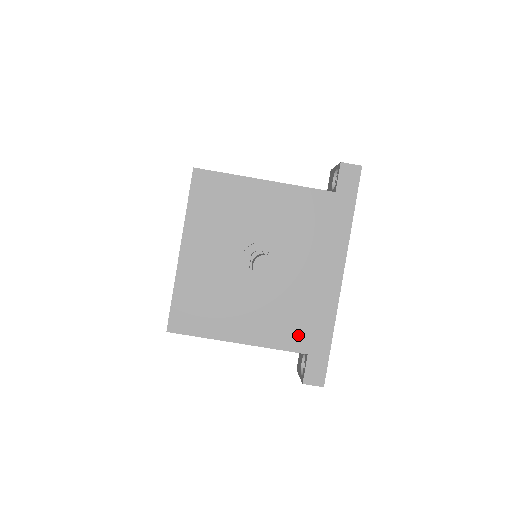
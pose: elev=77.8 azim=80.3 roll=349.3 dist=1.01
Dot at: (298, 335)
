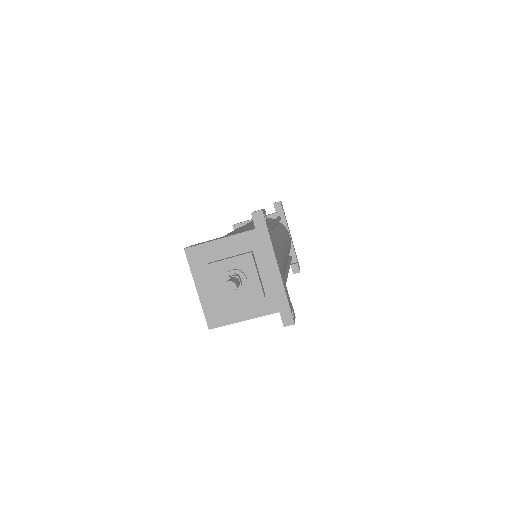
Dot at: (270, 305)
